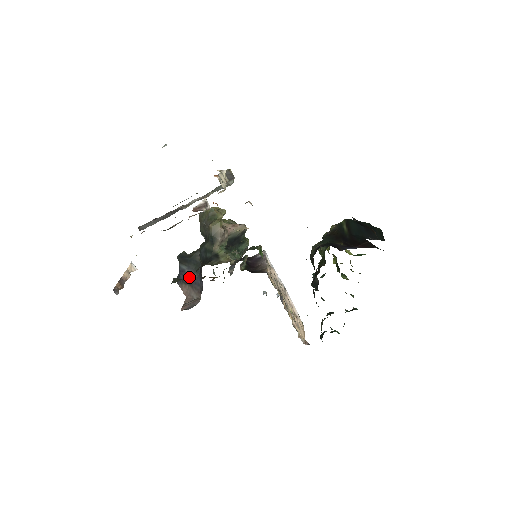
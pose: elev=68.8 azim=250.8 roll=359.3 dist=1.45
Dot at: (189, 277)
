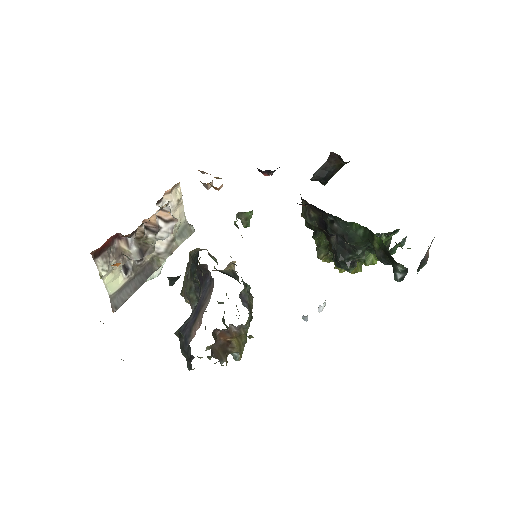
Dot at: (195, 313)
